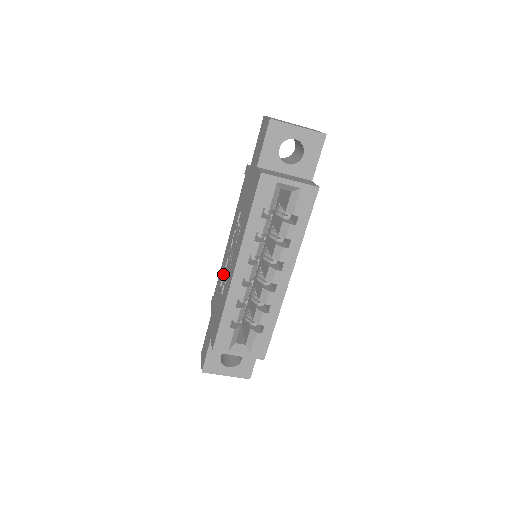
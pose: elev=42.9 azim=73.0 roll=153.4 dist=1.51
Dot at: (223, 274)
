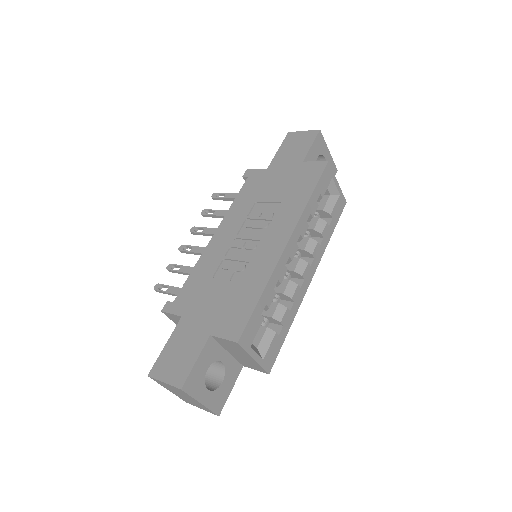
Dot at: (222, 263)
